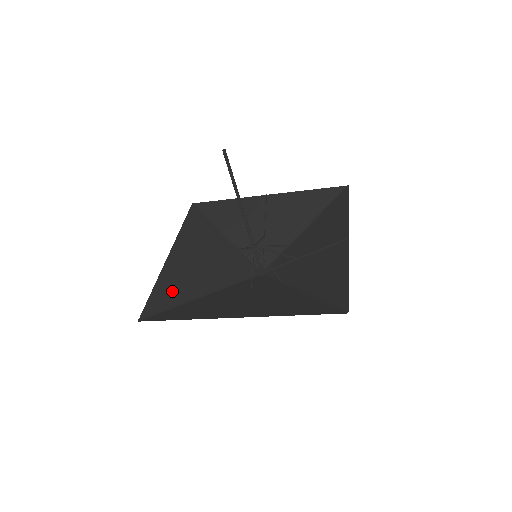
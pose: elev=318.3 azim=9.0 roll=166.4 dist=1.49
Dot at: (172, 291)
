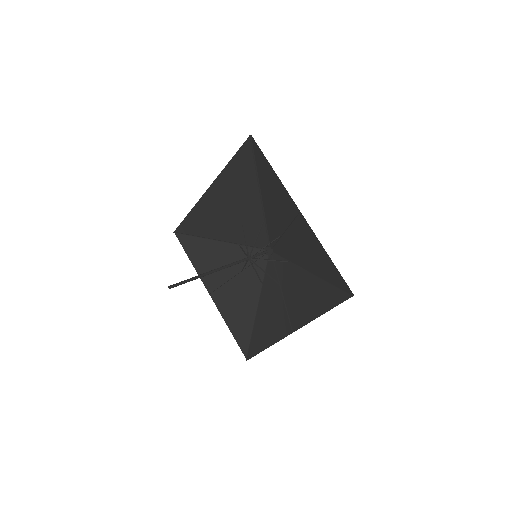
Dot at: (240, 322)
